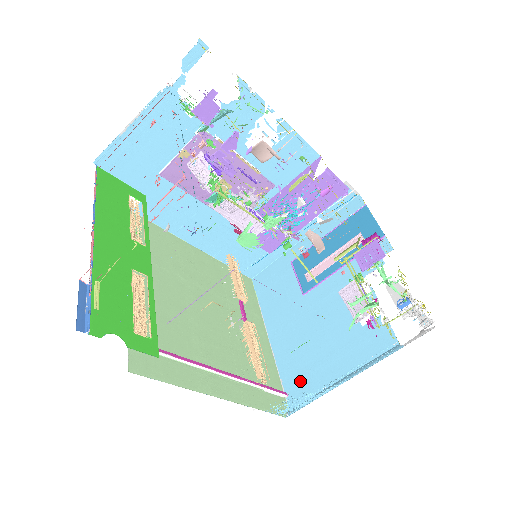
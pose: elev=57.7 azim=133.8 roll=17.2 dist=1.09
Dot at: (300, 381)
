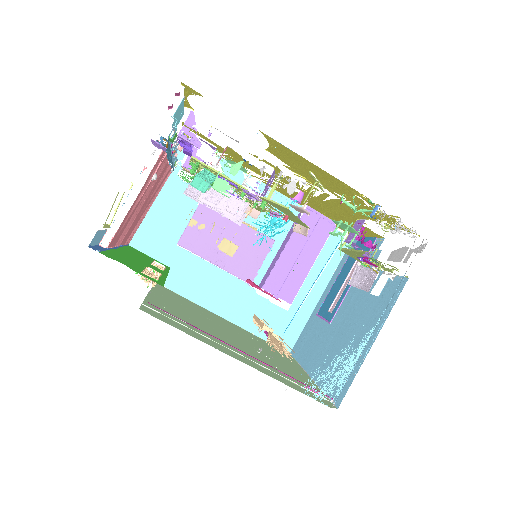
Dot at: occluded
